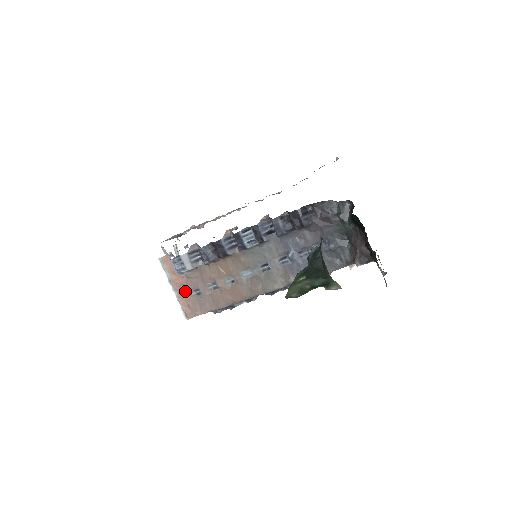
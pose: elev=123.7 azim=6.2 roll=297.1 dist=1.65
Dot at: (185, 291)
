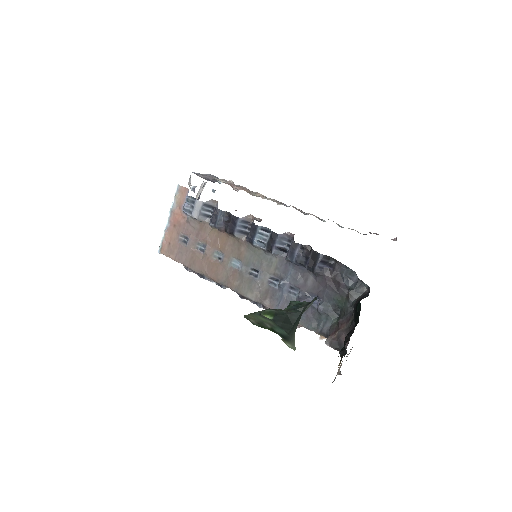
Dot at: (177, 230)
